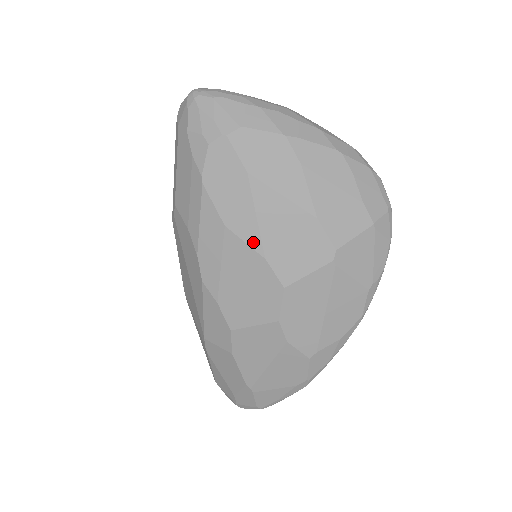
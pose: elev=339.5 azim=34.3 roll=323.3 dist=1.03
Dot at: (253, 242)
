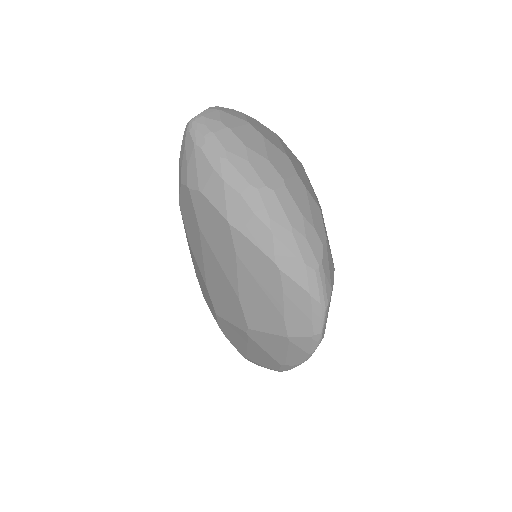
Dot at: (202, 272)
